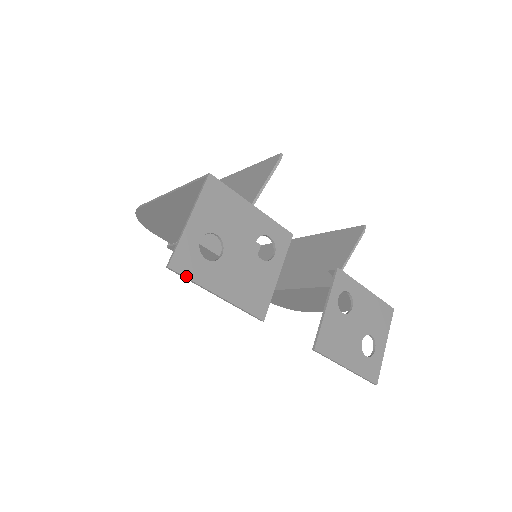
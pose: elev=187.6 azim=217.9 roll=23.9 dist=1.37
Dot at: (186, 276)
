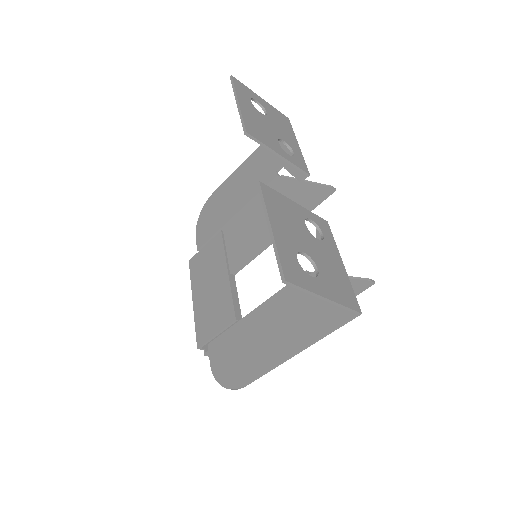
Dot at: (234, 84)
